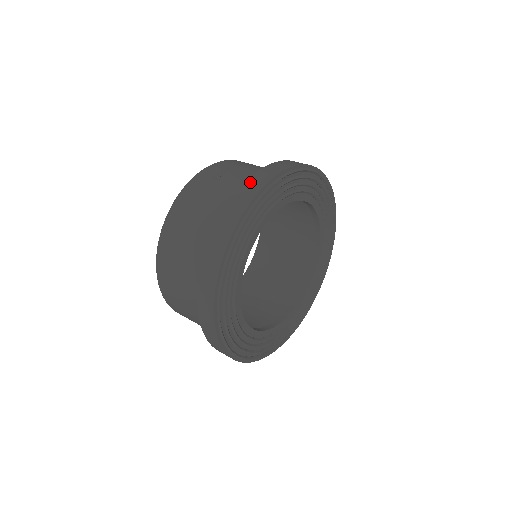
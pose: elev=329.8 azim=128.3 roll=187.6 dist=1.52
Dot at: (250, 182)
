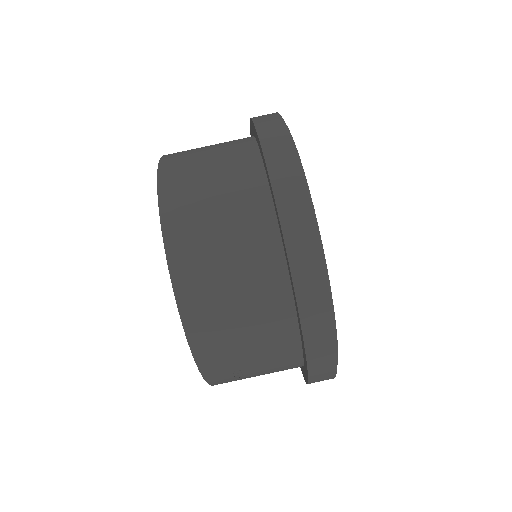
Dot at: occluded
